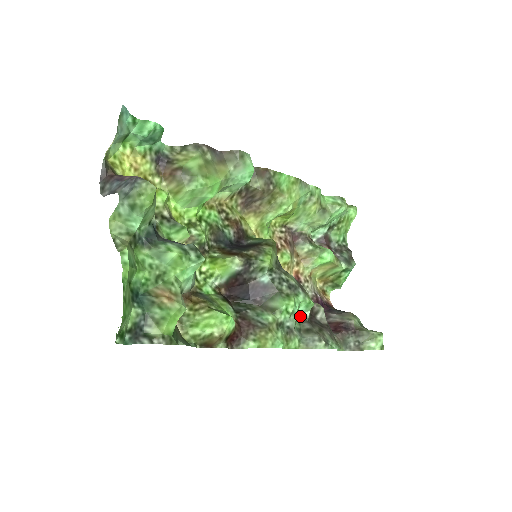
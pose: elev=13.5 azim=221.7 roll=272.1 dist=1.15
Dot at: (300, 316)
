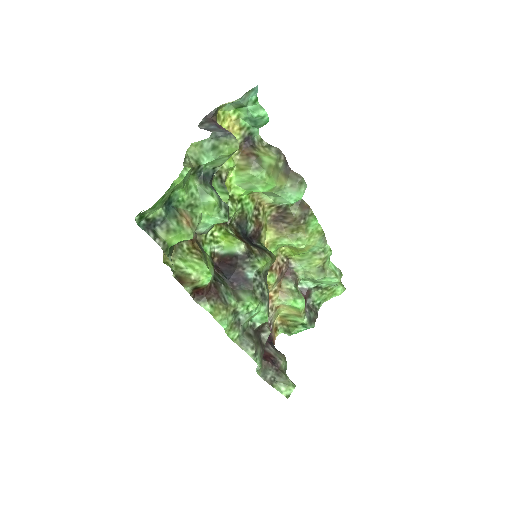
Dot at: (252, 322)
